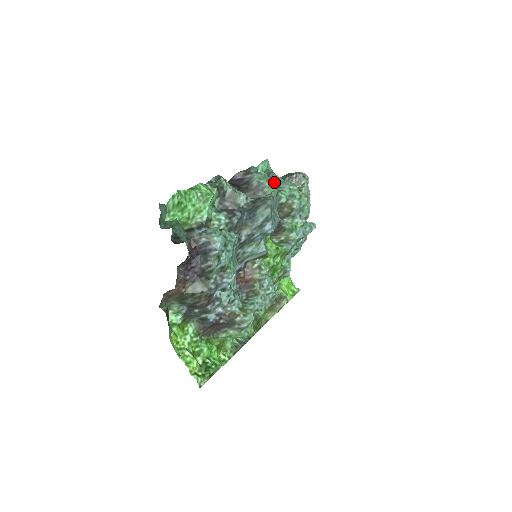
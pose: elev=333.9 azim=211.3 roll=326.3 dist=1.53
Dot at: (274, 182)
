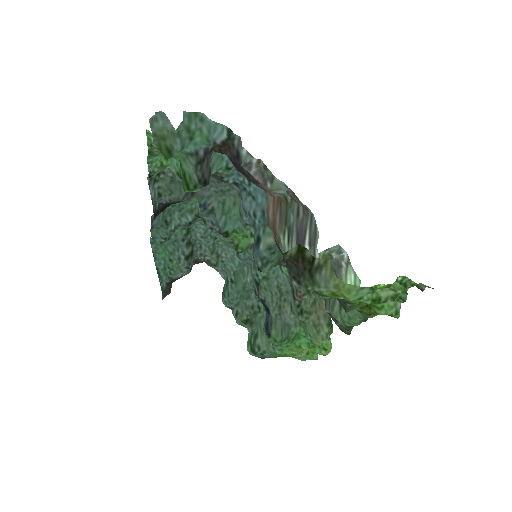
Dot at: (182, 228)
